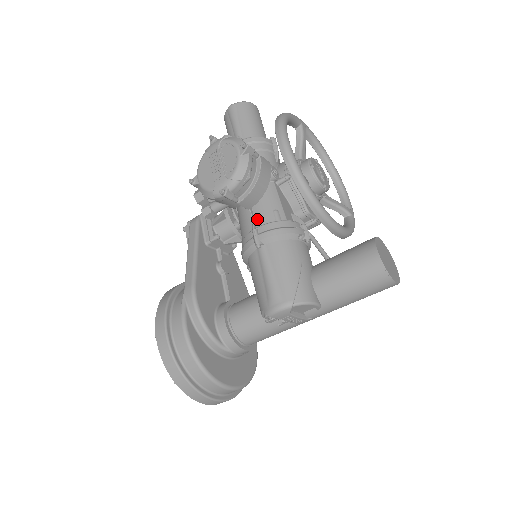
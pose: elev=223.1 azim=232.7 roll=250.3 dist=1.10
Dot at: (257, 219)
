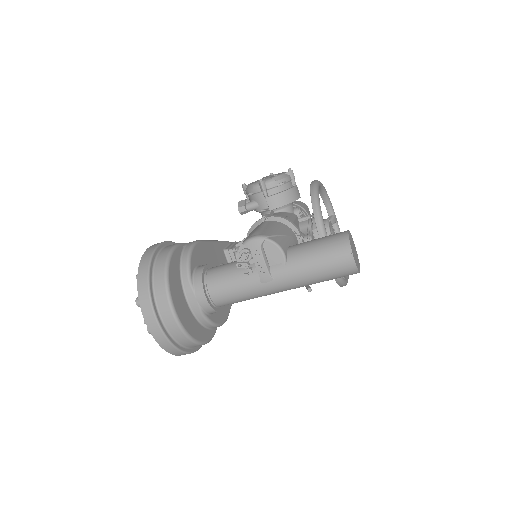
Dot at: occluded
